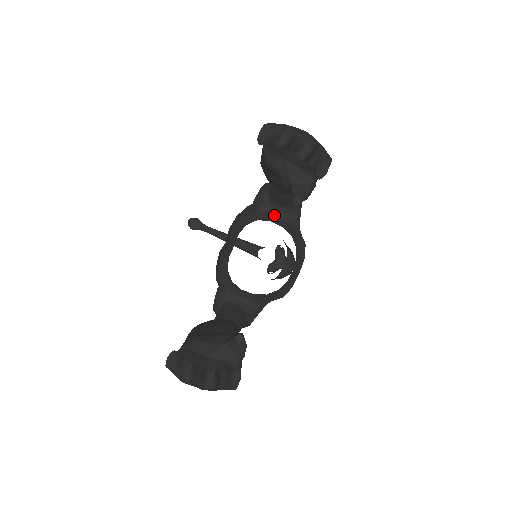
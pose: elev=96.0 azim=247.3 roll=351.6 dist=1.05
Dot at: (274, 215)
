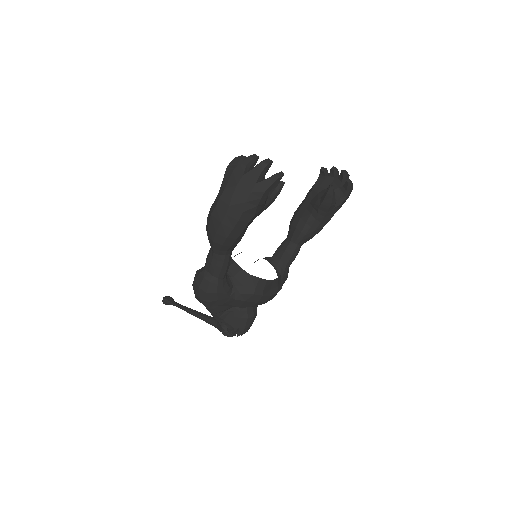
Dot at: (271, 264)
